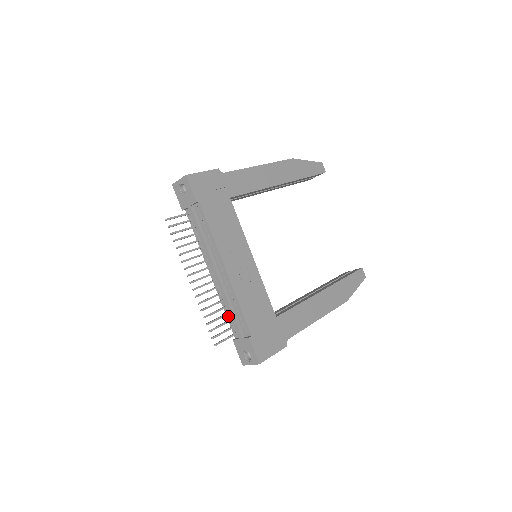
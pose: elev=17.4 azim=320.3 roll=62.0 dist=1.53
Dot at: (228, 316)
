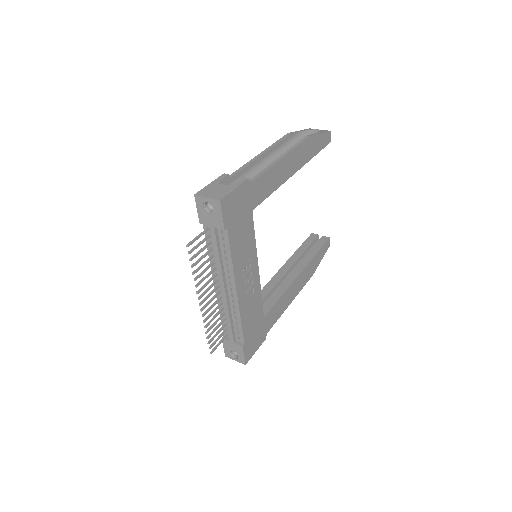
Dot at: (223, 320)
